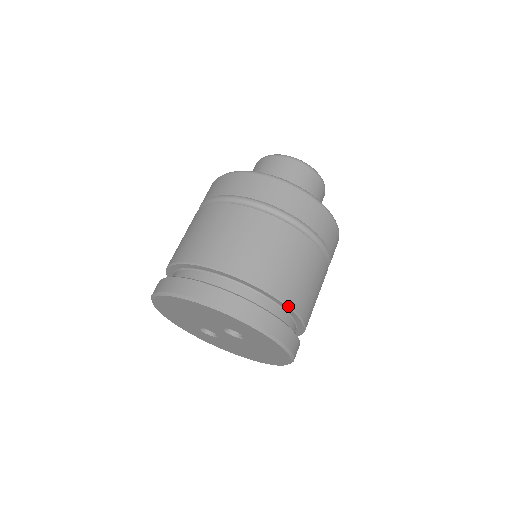
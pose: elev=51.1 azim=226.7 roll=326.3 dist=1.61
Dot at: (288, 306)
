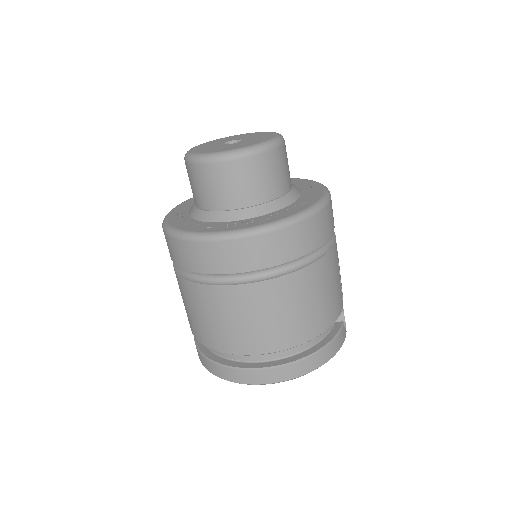
Dot at: occluded
